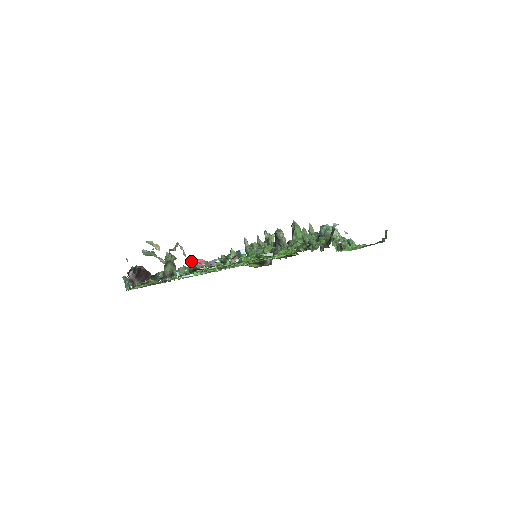
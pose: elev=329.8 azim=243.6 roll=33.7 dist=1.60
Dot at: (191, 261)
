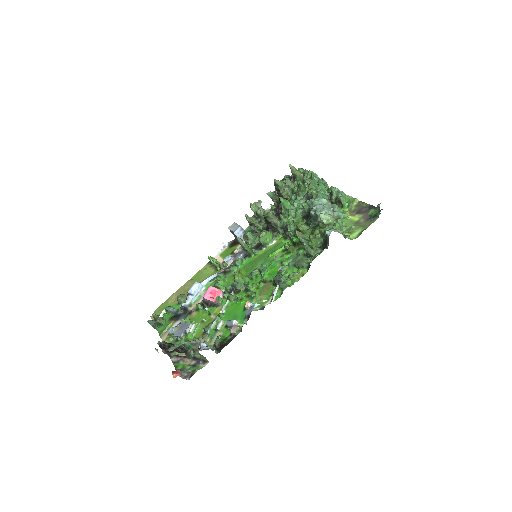
Dot at: (203, 298)
